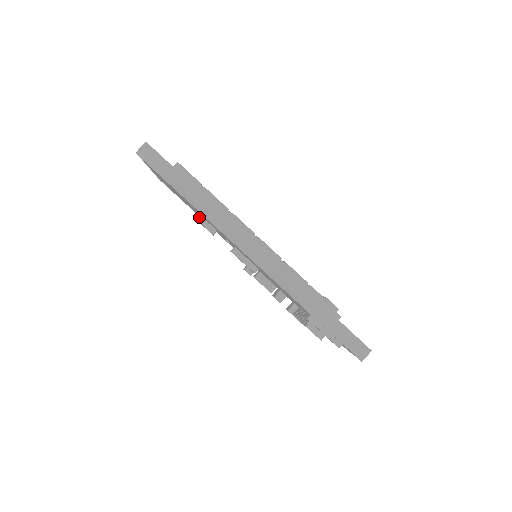
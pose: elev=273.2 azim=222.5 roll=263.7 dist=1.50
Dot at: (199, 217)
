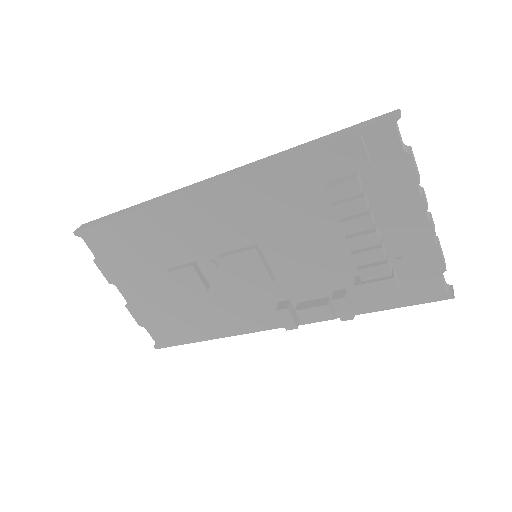
Dot at: (172, 269)
